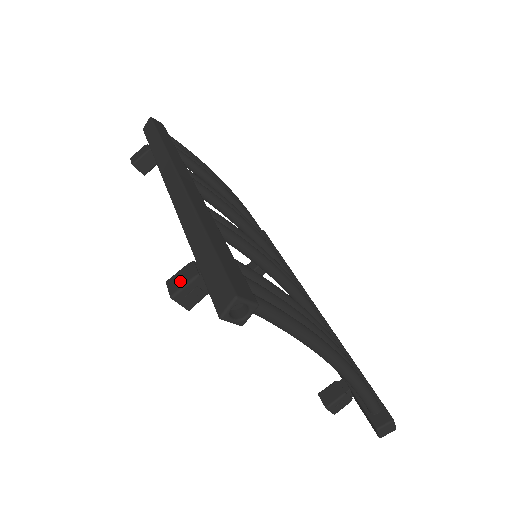
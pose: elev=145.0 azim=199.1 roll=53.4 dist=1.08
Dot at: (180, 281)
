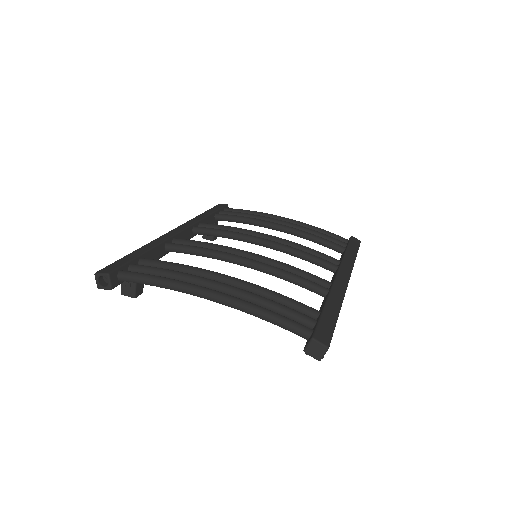
Dot at: occluded
